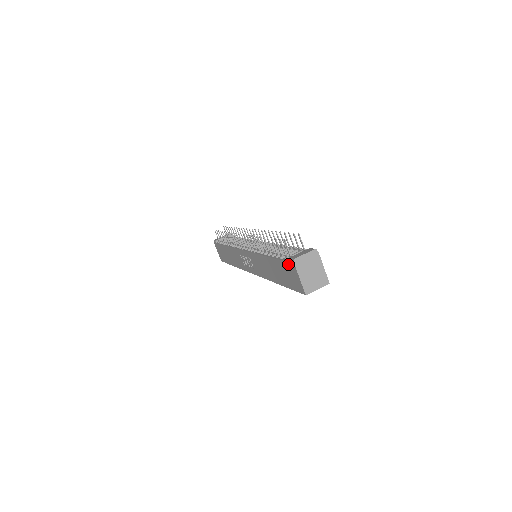
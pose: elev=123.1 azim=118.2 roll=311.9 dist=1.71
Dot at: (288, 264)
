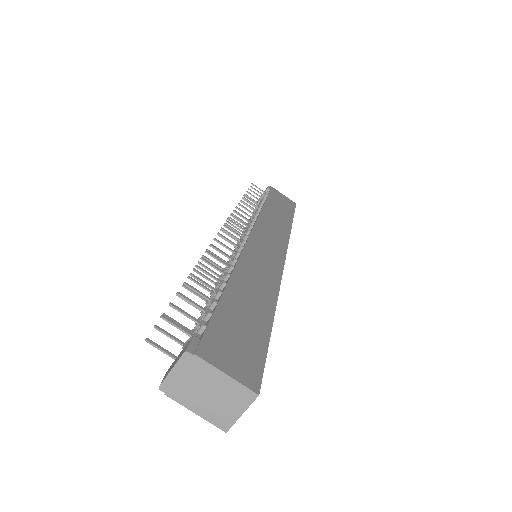
Dot at: occluded
